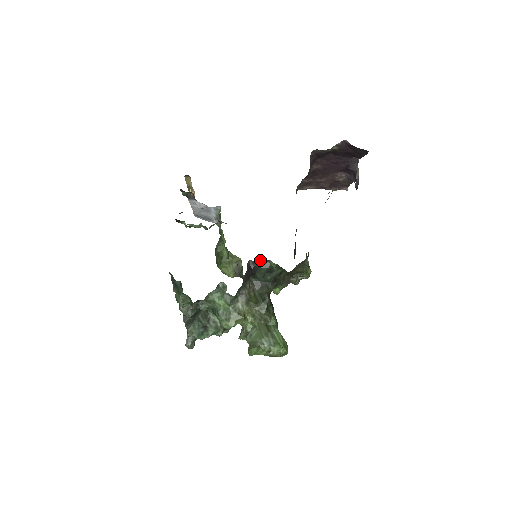
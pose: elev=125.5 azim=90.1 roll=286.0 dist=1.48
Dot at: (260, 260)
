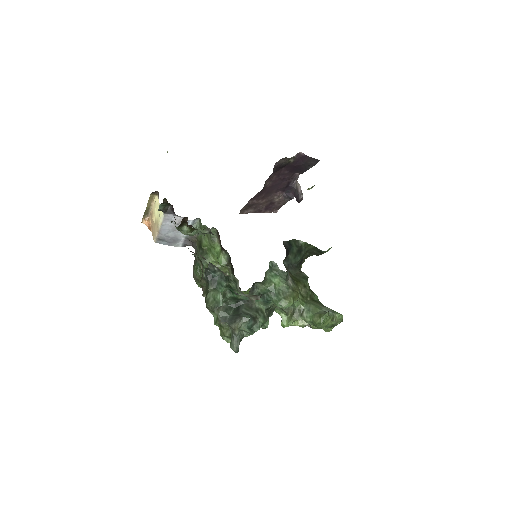
Dot at: (291, 240)
